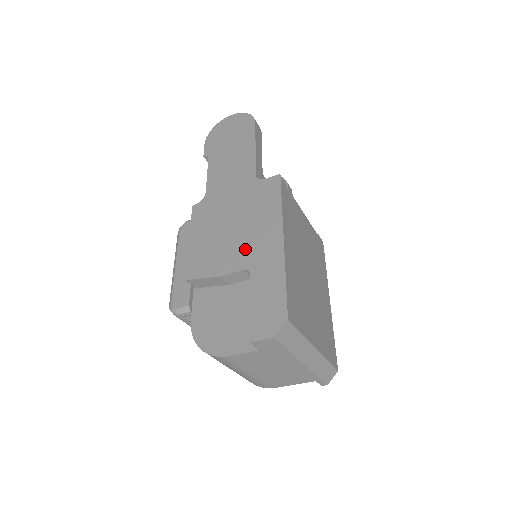
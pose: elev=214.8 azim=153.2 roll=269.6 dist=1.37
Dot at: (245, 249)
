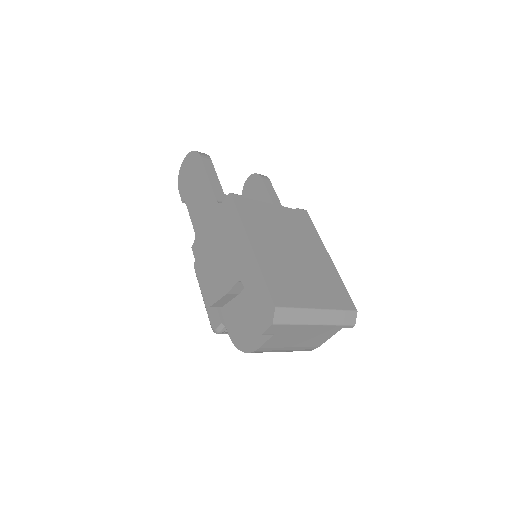
Dot at: (232, 265)
